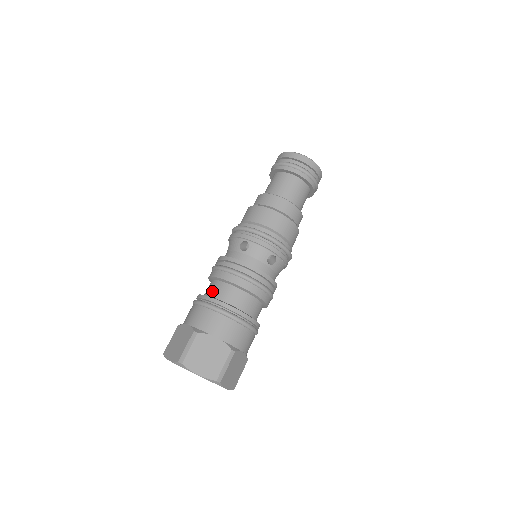
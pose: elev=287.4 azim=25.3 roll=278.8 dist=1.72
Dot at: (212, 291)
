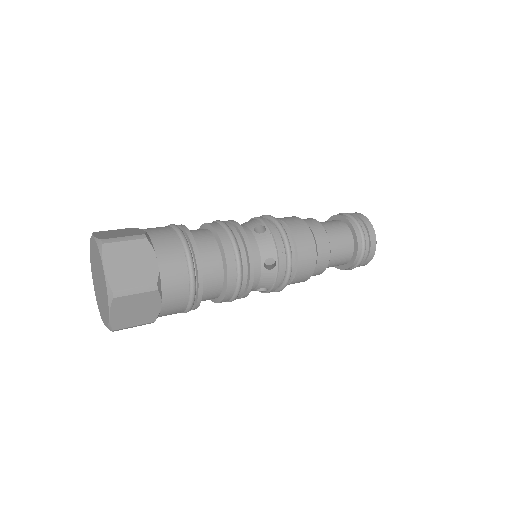
Dot at: occluded
